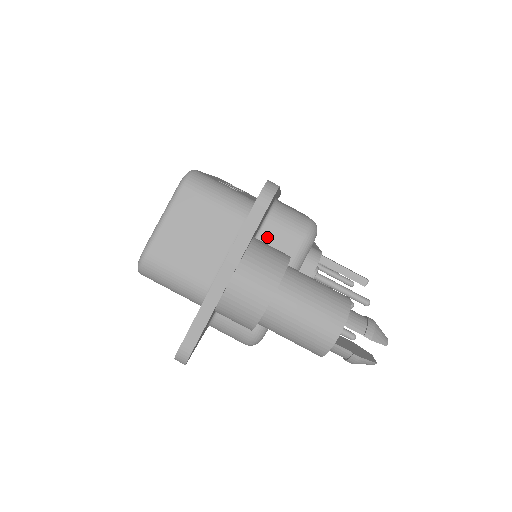
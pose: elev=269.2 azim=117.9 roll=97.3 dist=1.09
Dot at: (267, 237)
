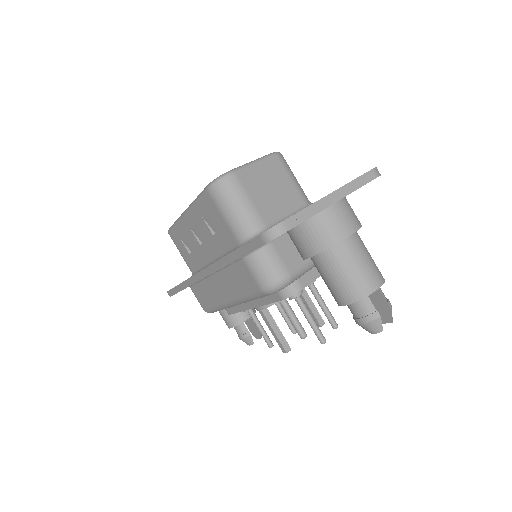
Dot at: occluded
